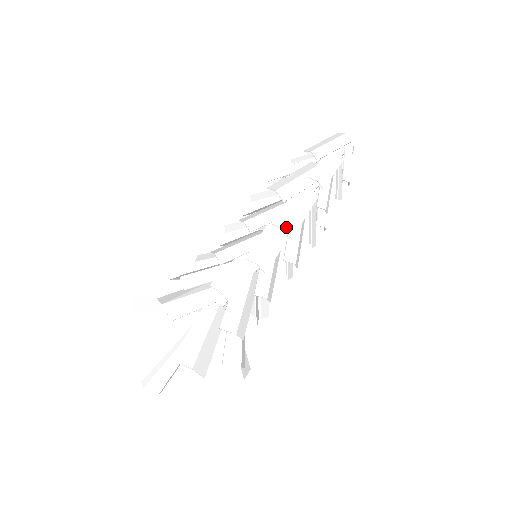
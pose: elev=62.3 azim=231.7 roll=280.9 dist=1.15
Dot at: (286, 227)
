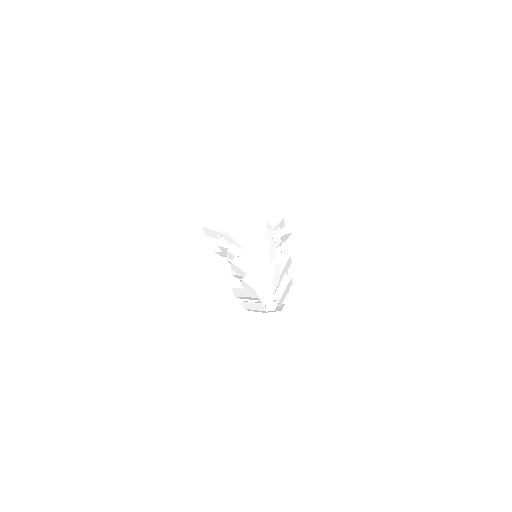
Dot at: occluded
